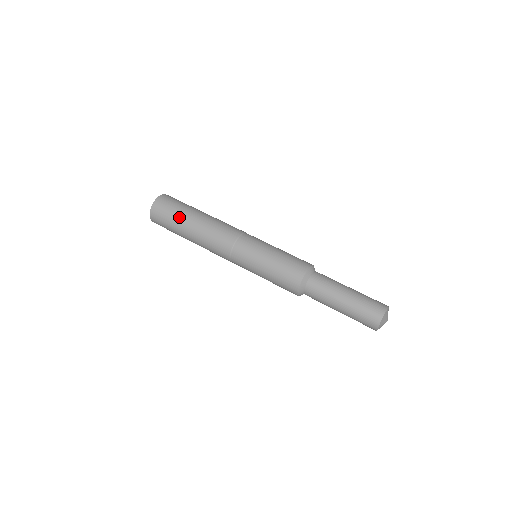
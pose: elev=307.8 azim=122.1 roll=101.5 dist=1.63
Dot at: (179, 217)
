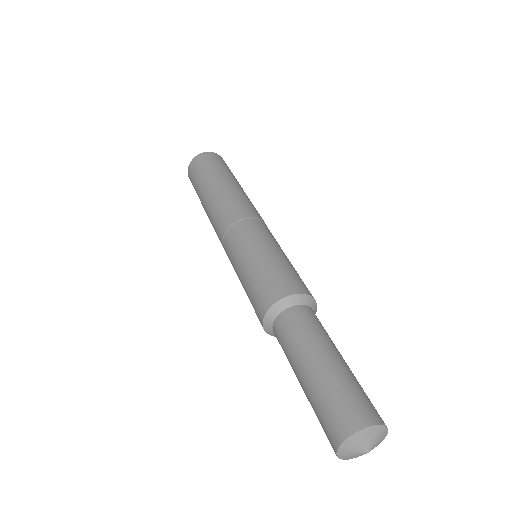
Dot at: (201, 182)
